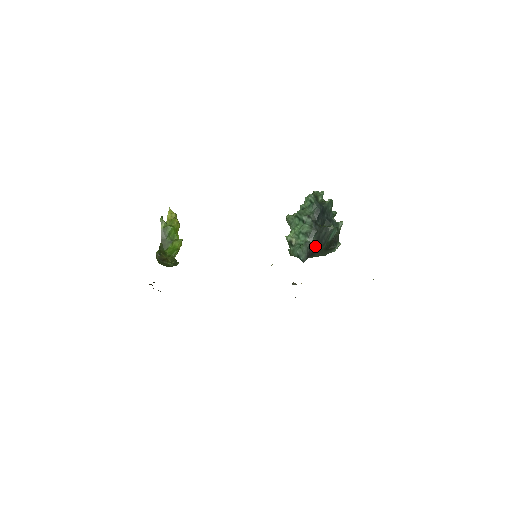
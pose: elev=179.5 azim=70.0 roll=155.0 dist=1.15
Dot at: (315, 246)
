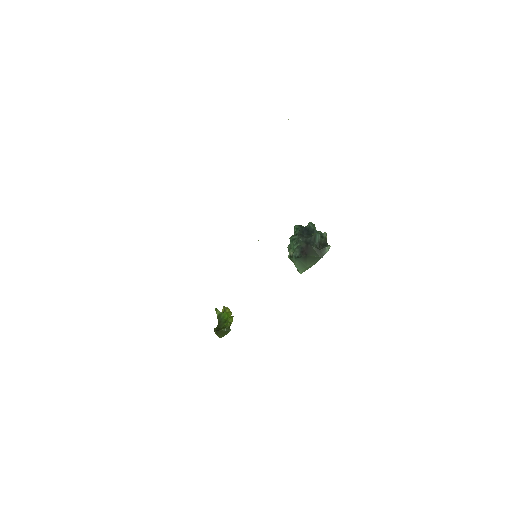
Dot at: (305, 247)
